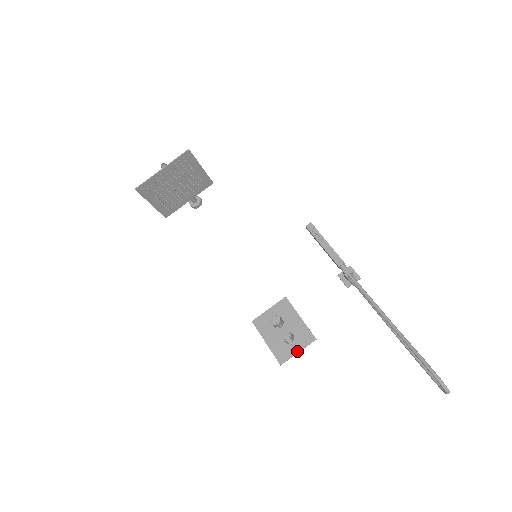
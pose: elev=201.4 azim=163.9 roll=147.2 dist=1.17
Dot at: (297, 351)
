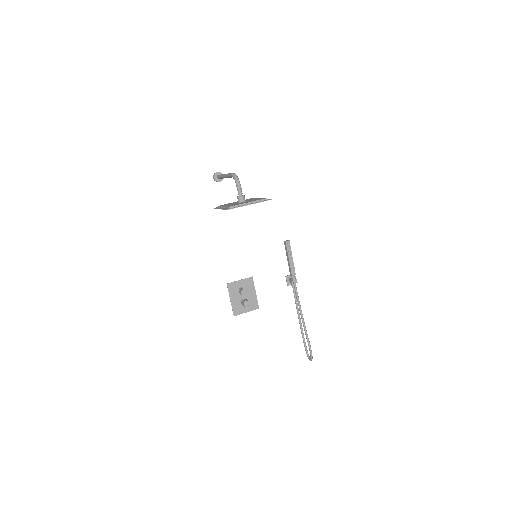
Dot at: (246, 312)
